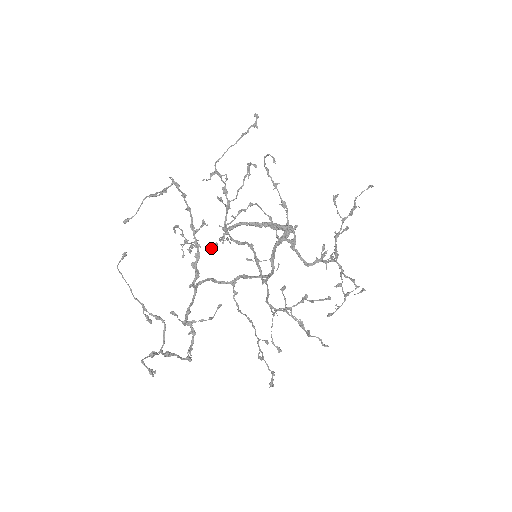
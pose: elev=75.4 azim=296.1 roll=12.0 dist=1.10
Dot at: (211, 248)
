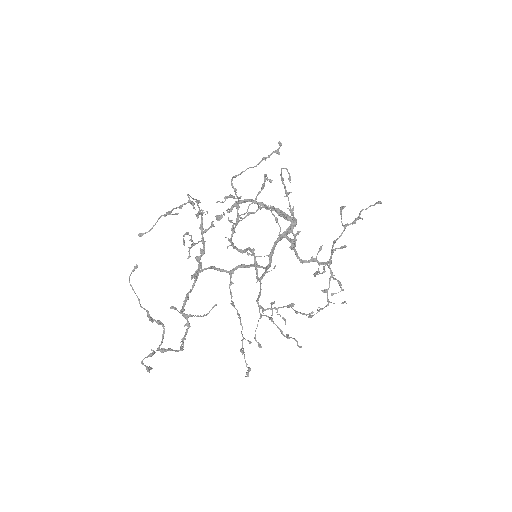
Dot at: (218, 217)
